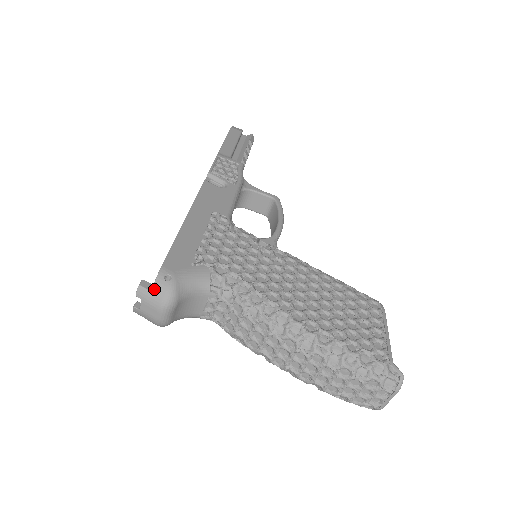
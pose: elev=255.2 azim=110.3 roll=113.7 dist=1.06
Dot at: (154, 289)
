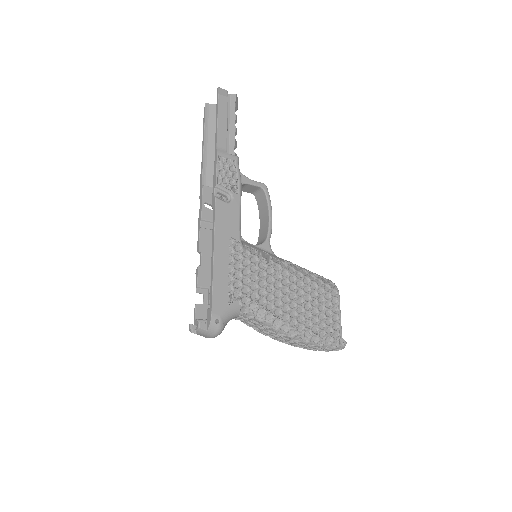
Dot at: (209, 329)
